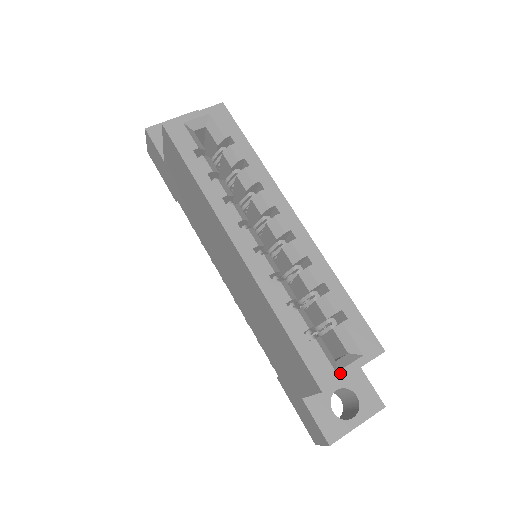
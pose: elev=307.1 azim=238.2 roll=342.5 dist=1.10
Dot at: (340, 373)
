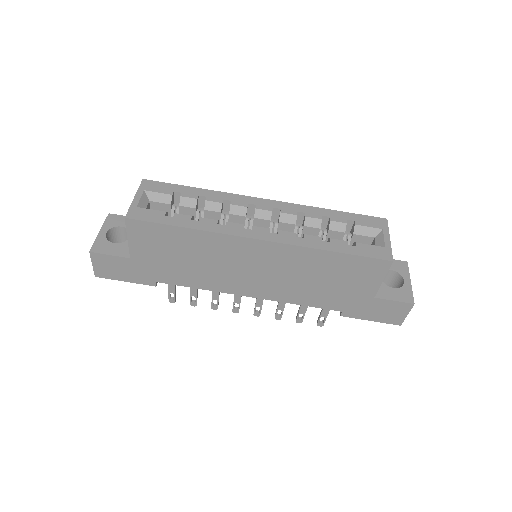
Dot at: (387, 246)
